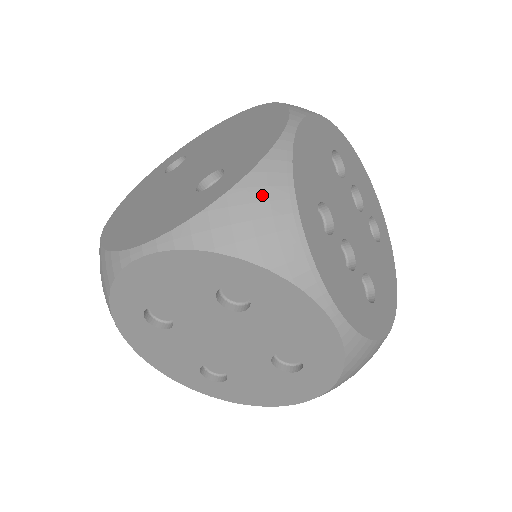
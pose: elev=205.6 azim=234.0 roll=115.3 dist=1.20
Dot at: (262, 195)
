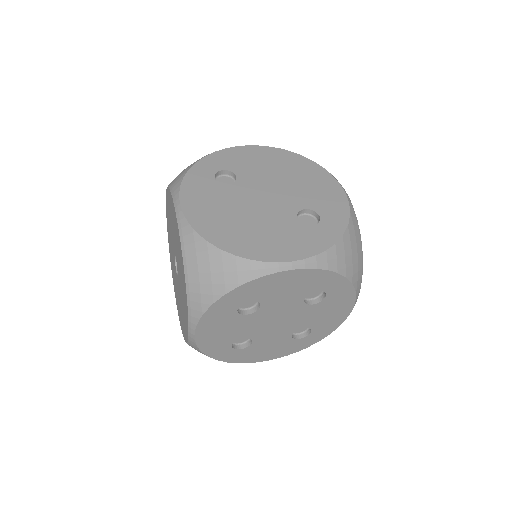
Dot at: (354, 240)
